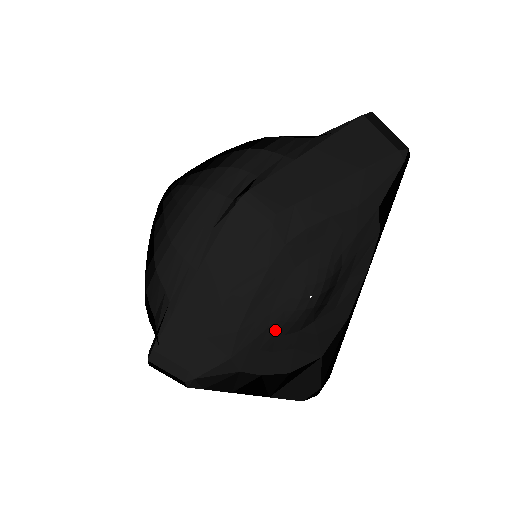
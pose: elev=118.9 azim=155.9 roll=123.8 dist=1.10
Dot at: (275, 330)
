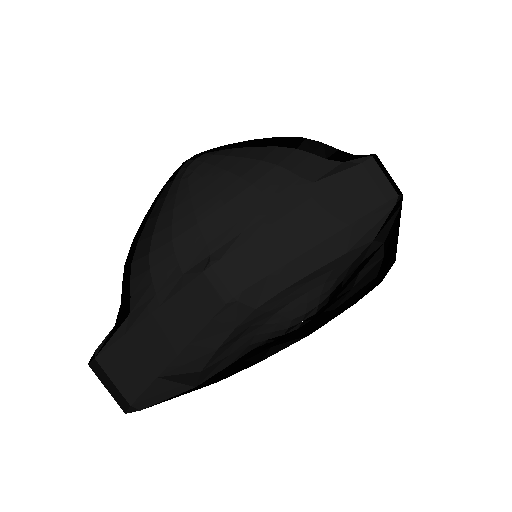
Dot at: (263, 346)
